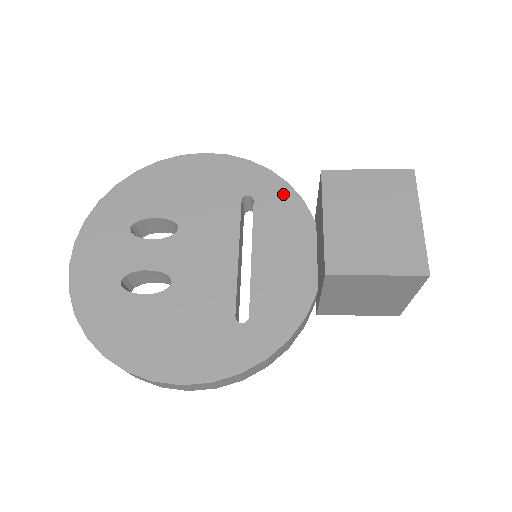
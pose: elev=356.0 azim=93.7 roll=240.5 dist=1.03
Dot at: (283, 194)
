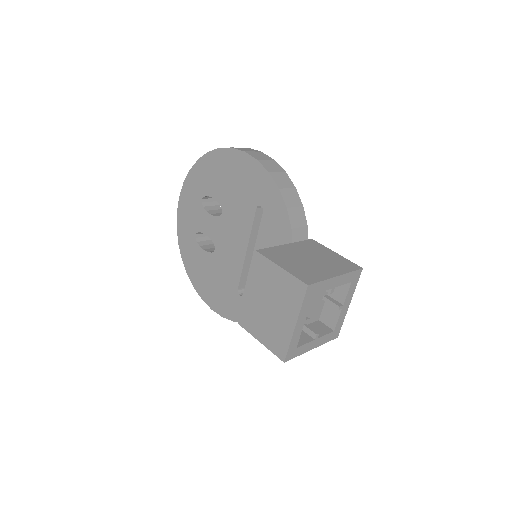
Dot at: (280, 216)
